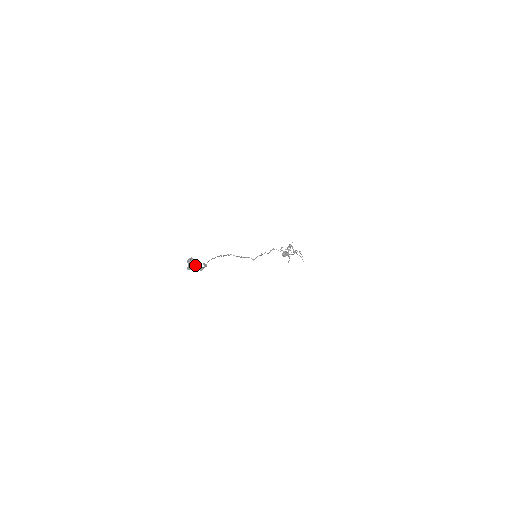
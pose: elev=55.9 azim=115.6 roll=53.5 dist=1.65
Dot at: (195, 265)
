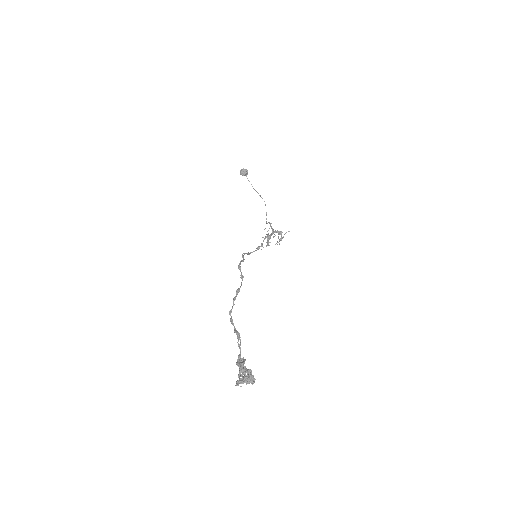
Dot at: (241, 365)
